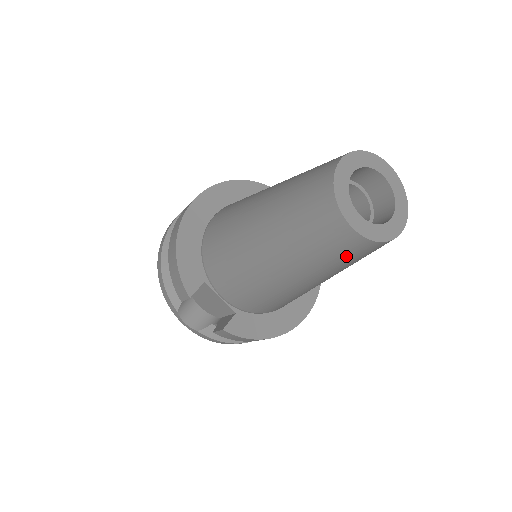
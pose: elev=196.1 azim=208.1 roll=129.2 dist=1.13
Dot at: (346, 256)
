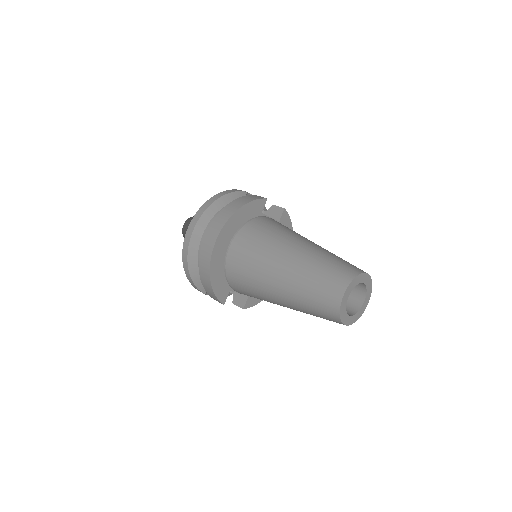
Dot at: occluded
